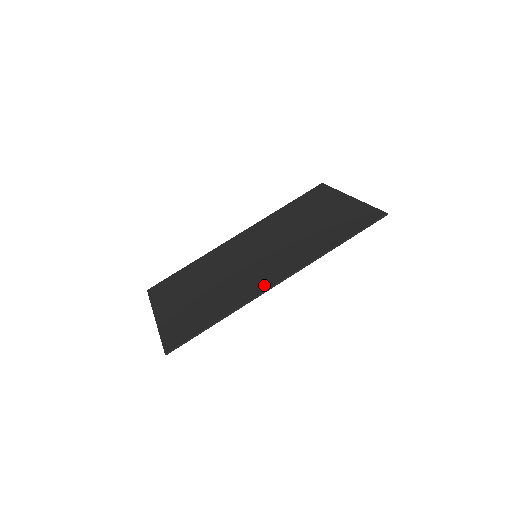
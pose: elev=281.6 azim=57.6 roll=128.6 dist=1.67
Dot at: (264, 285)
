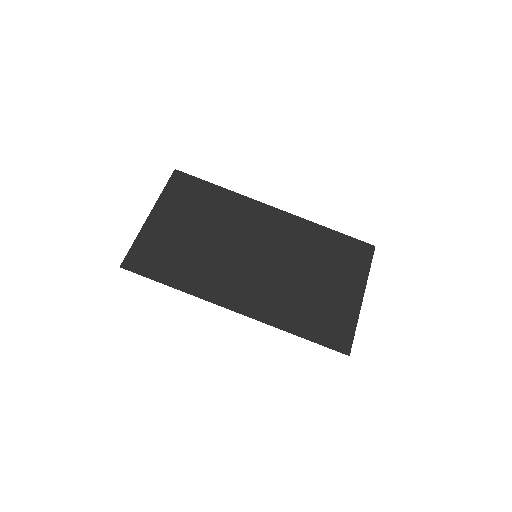
Dot at: (225, 298)
